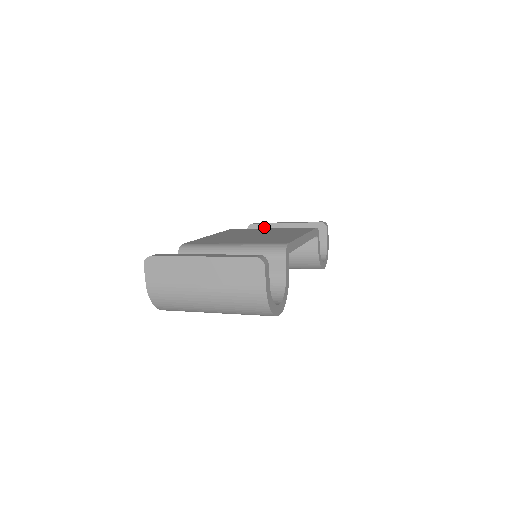
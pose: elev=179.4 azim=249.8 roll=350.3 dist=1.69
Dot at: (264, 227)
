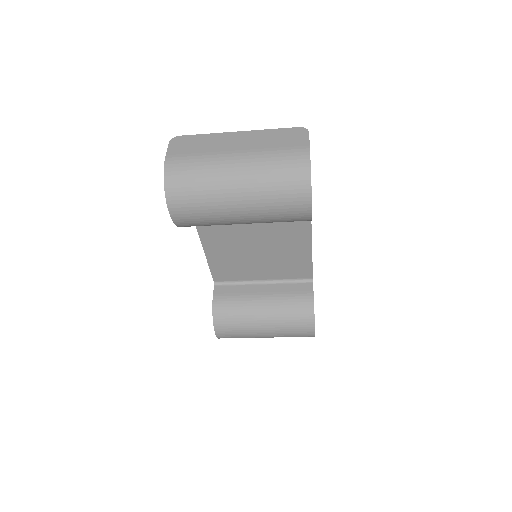
Dot at: occluded
